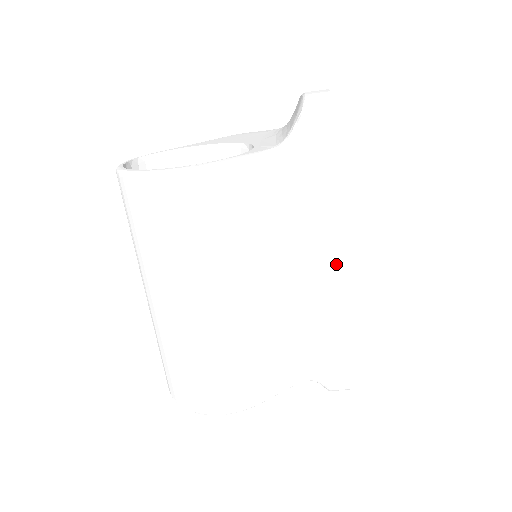
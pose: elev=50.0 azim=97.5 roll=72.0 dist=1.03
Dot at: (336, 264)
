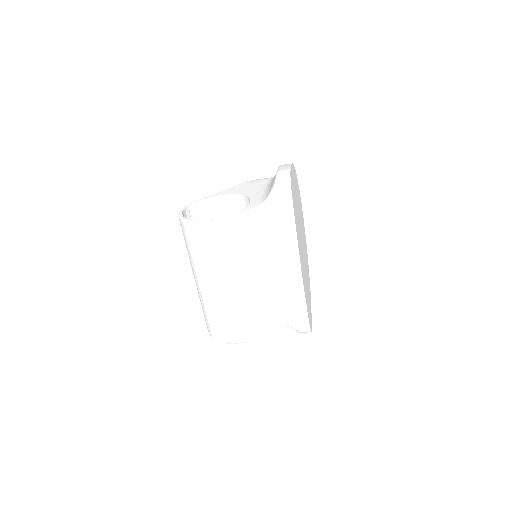
Dot at: (295, 264)
